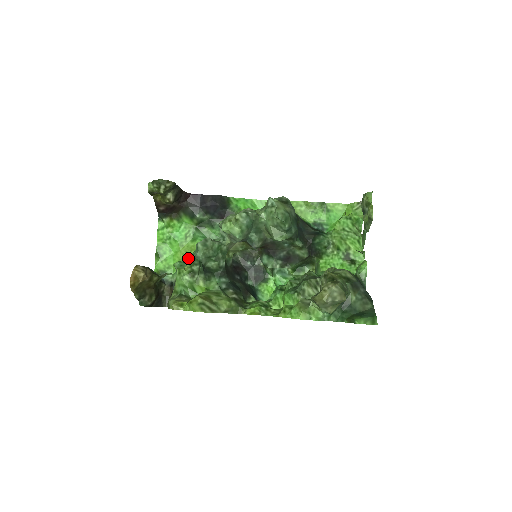
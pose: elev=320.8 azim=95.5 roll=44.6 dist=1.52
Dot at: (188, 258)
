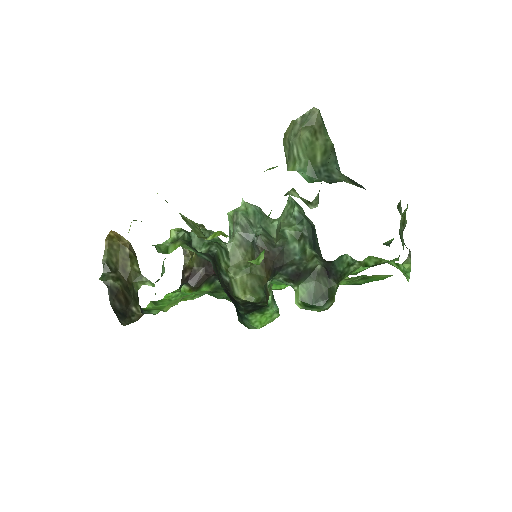
Dot at: occluded
